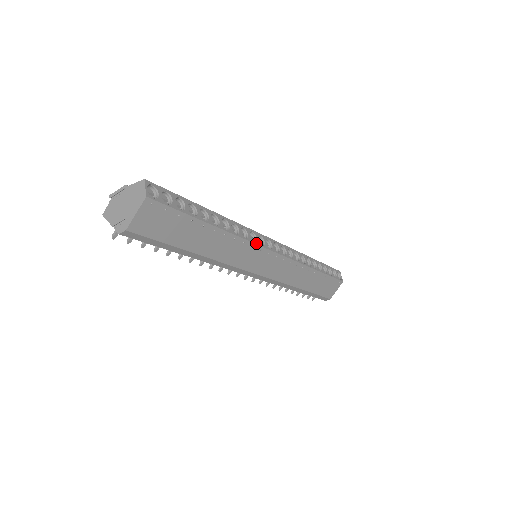
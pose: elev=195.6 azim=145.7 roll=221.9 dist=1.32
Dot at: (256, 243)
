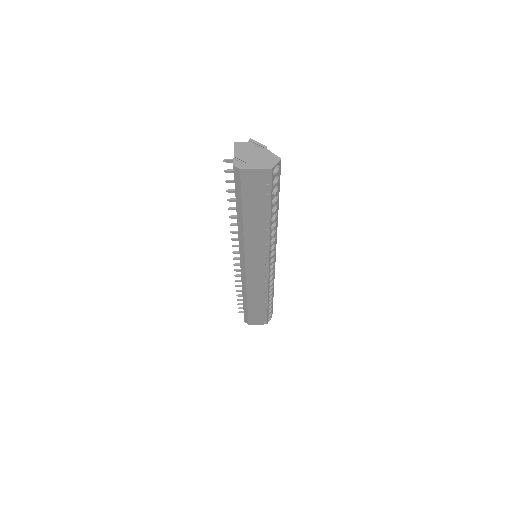
Dot at: (270, 252)
